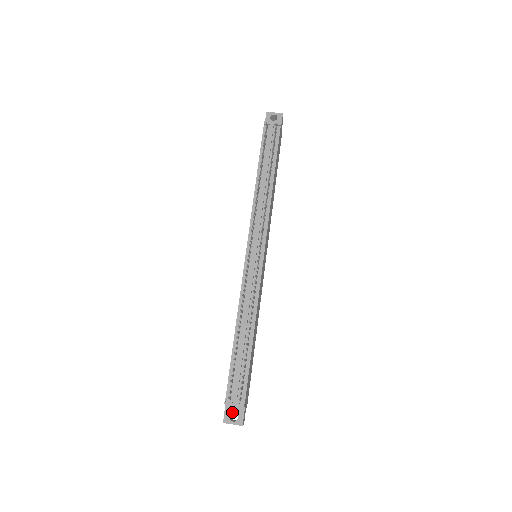
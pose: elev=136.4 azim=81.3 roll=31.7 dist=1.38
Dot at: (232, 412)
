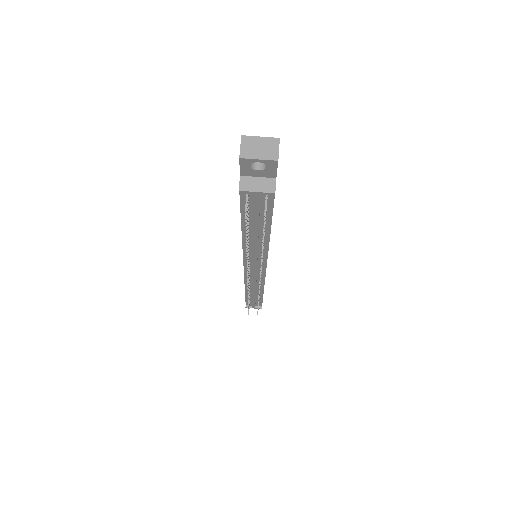
Dot at: occluded
